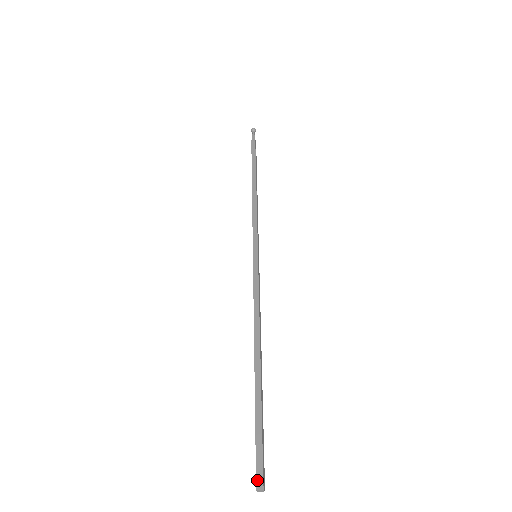
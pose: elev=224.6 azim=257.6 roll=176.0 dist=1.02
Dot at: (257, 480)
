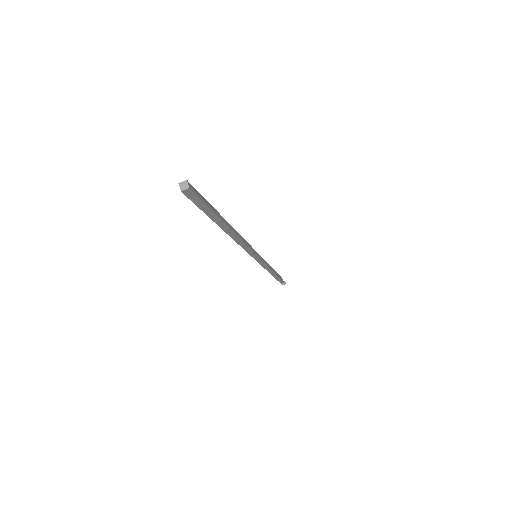
Dot at: (183, 186)
